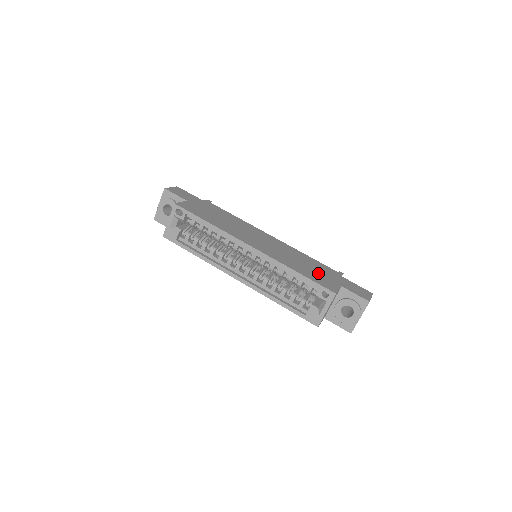
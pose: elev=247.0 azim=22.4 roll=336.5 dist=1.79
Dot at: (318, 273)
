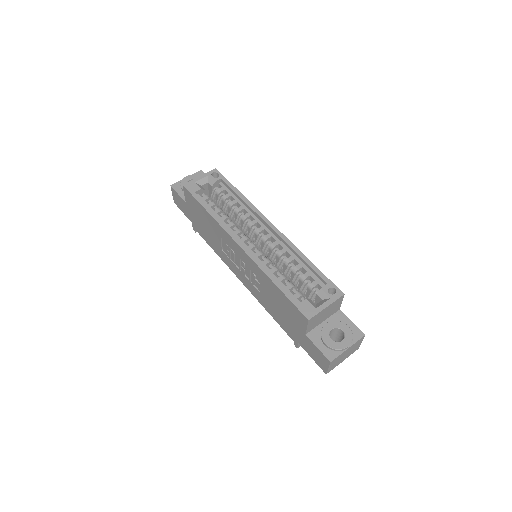
Dot at: occluded
